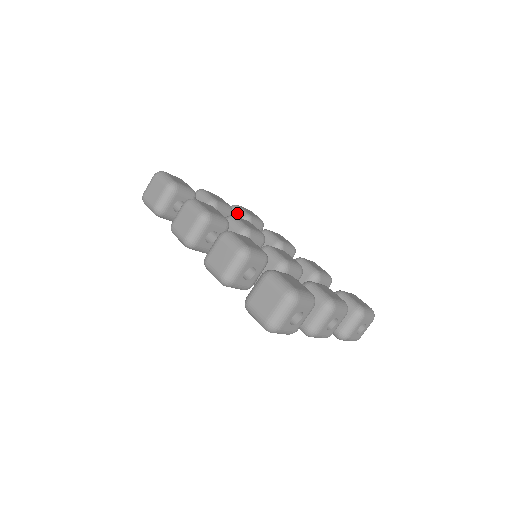
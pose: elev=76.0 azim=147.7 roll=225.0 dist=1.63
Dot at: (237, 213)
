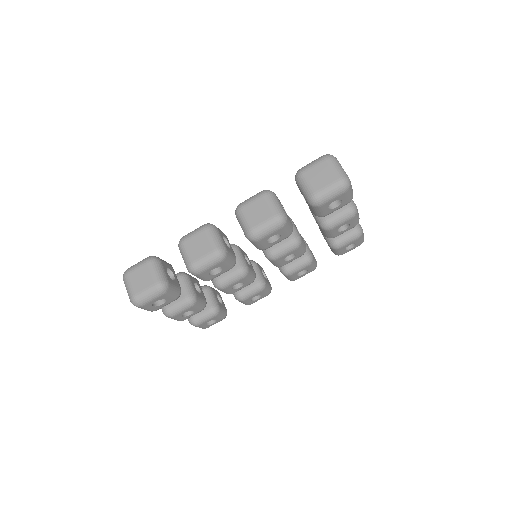
Dot at: occluded
